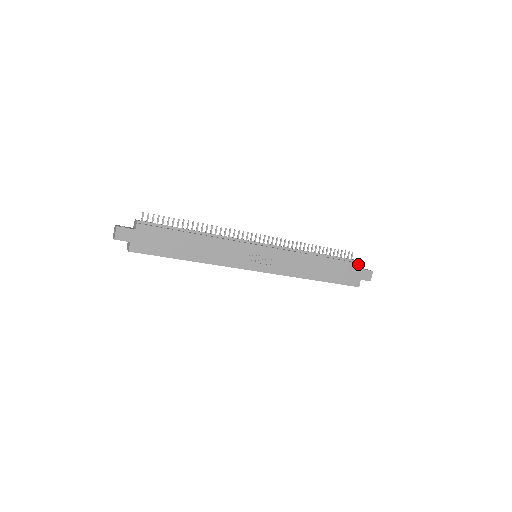
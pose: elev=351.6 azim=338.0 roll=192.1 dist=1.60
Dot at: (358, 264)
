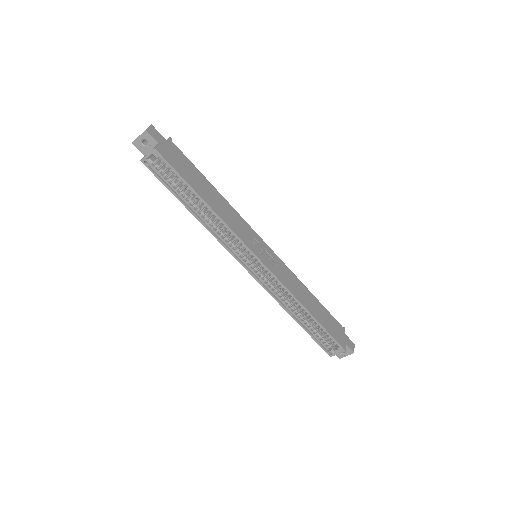
Dot at: (342, 327)
